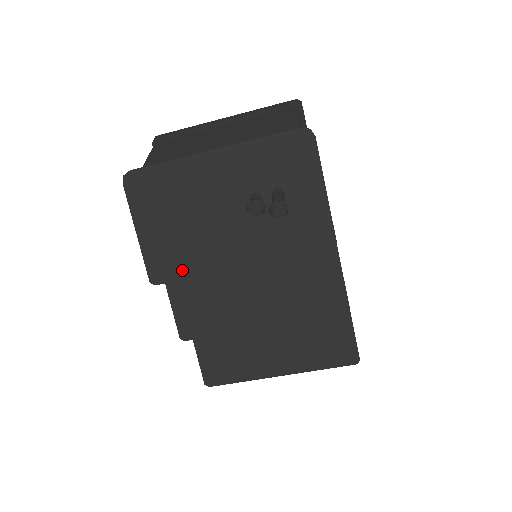
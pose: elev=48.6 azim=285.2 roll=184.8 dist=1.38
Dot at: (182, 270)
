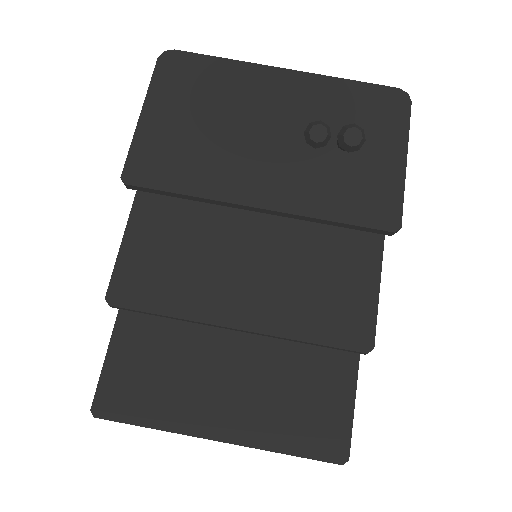
Dot at: (176, 180)
